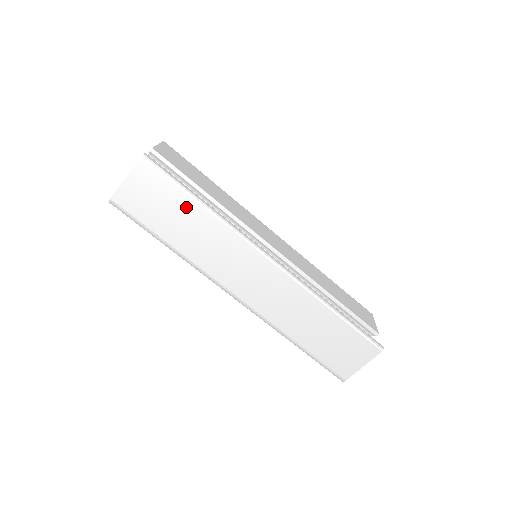
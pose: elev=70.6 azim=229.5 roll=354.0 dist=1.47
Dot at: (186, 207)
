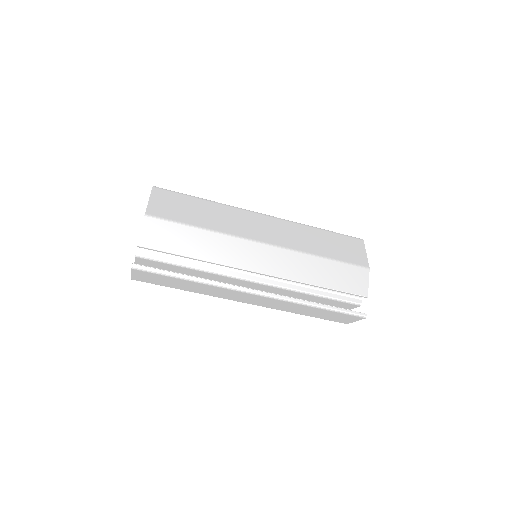
Dot at: (179, 281)
